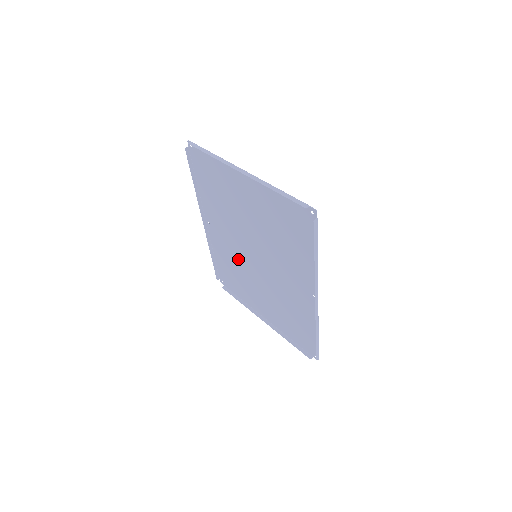
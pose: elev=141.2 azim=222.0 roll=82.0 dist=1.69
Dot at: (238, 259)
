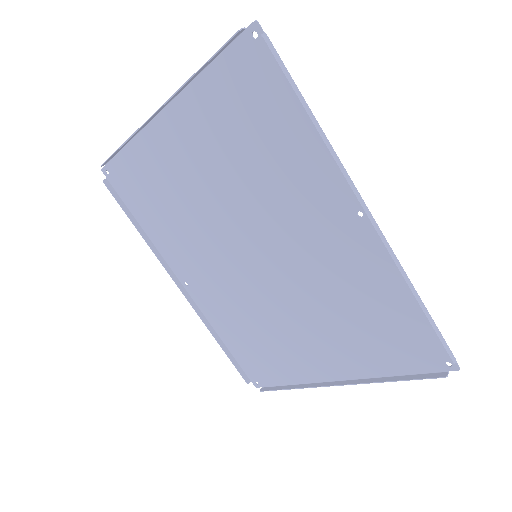
Dot at: (244, 300)
